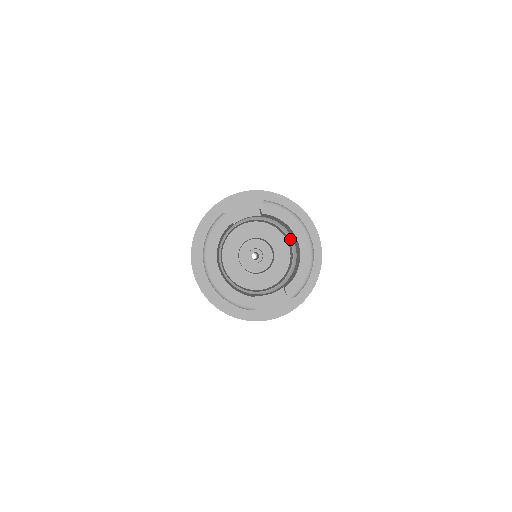
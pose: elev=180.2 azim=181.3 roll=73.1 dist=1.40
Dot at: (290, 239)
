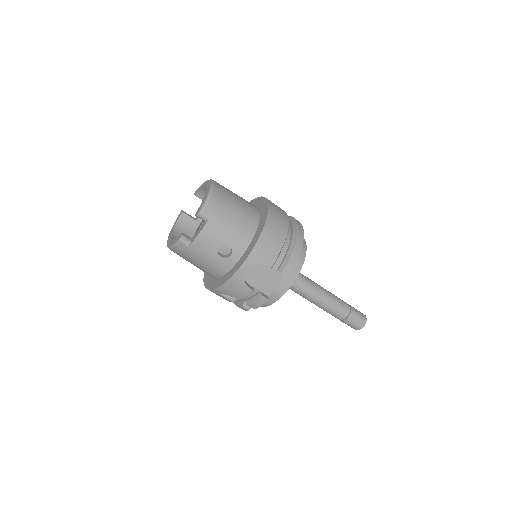
Dot at: occluded
